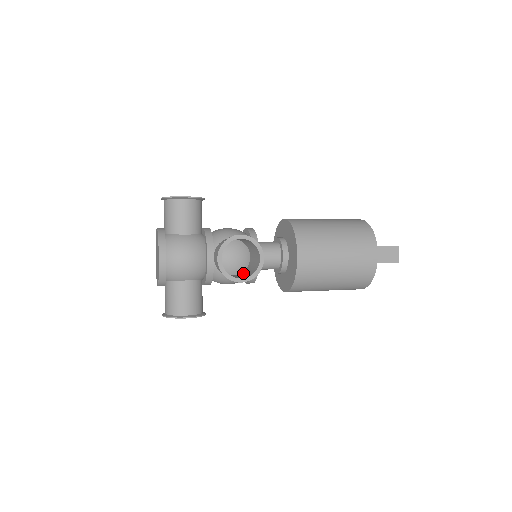
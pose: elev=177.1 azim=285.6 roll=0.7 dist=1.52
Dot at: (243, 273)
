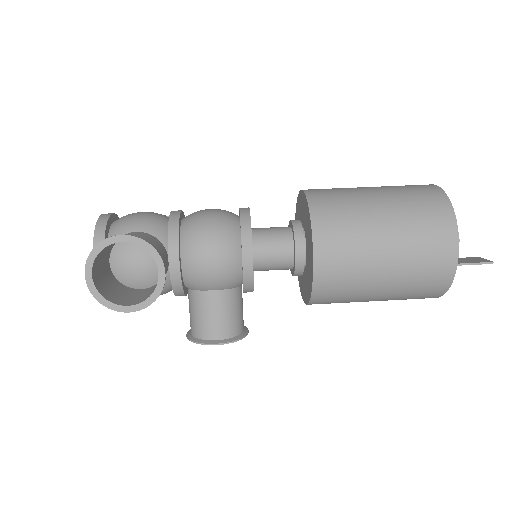
Dot at: occluded
